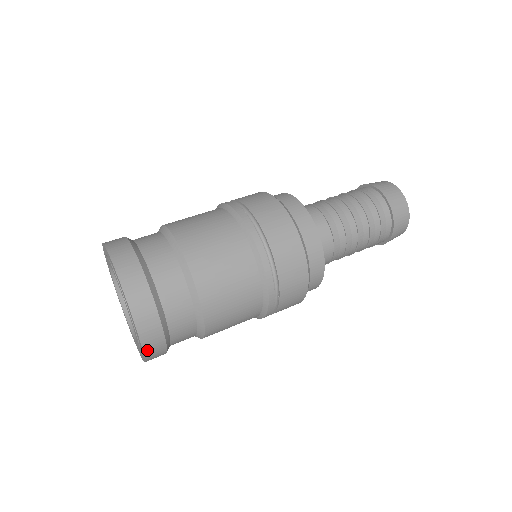
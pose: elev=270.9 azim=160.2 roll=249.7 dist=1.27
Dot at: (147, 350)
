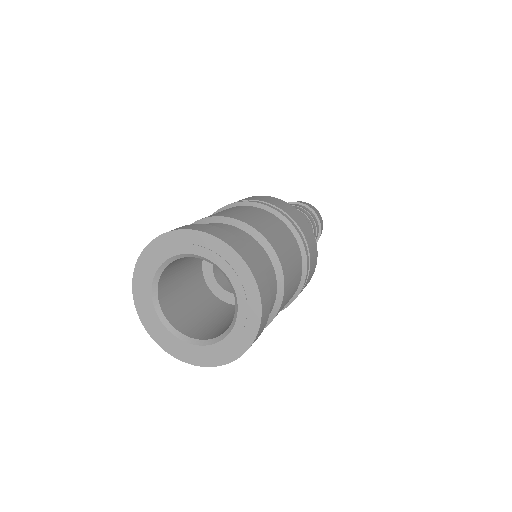
Dot at: (261, 290)
